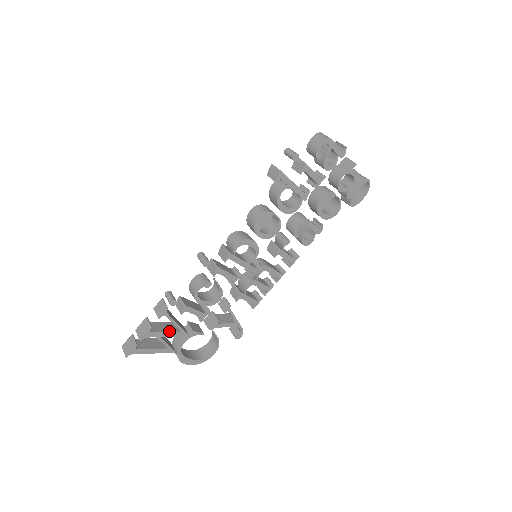
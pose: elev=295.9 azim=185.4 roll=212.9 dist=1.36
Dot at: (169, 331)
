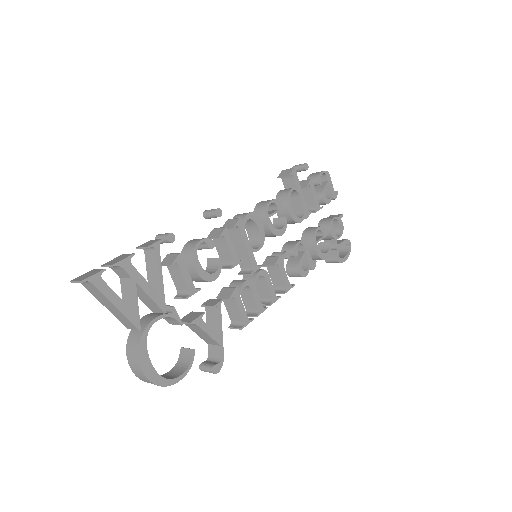
Dot at: (148, 283)
